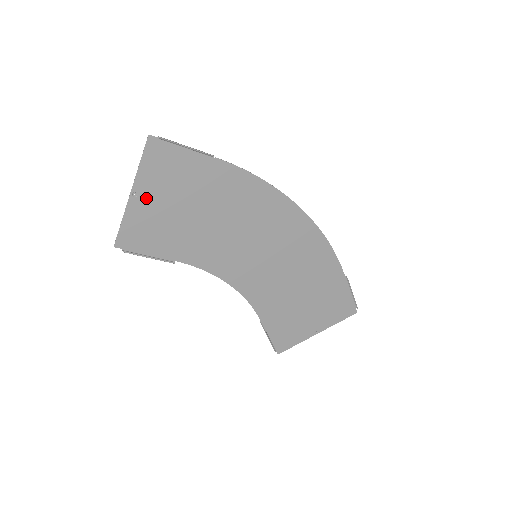
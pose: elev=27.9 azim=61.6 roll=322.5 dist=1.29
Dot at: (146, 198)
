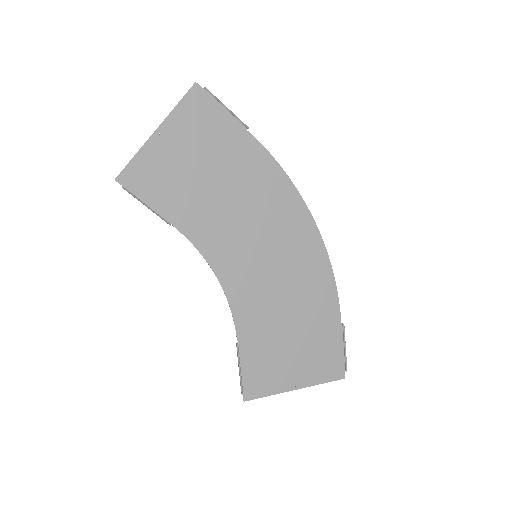
Dot at: (169, 142)
